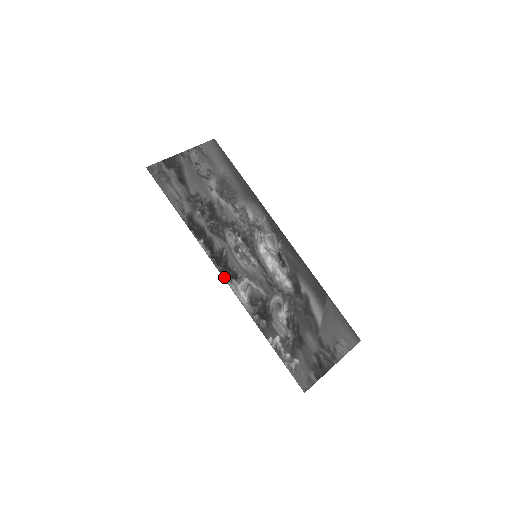
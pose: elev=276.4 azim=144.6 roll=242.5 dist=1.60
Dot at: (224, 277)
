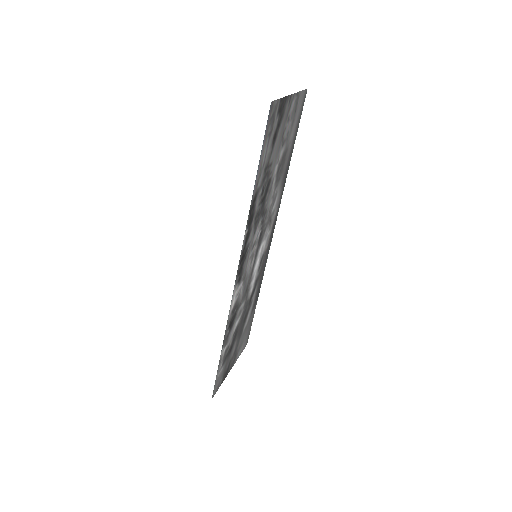
Dot at: (236, 280)
